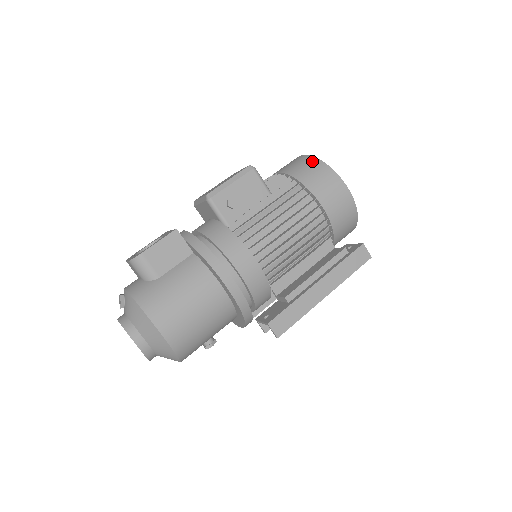
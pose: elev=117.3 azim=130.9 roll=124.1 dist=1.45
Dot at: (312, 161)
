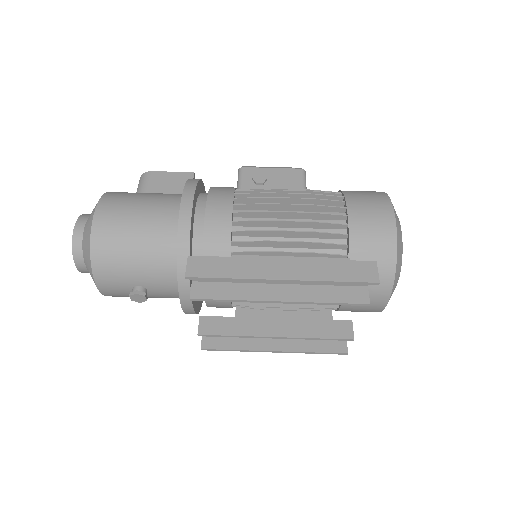
Dot at: occluded
